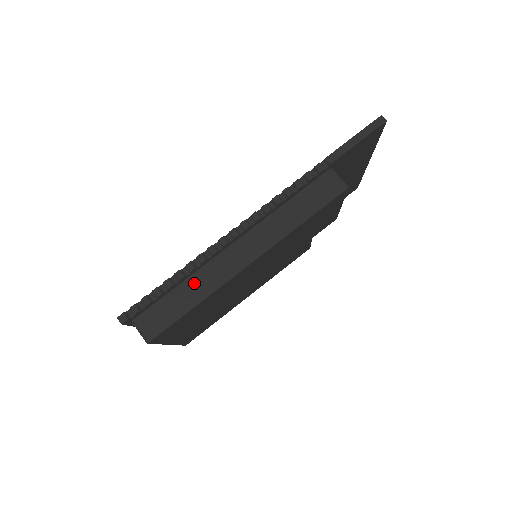
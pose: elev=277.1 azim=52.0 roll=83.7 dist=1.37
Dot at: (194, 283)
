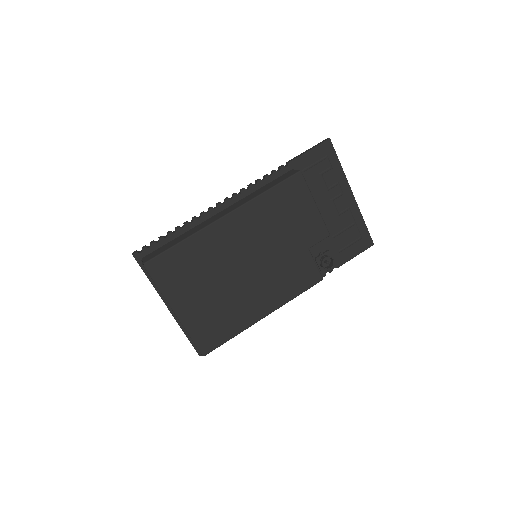
Dot at: (186, 234)
